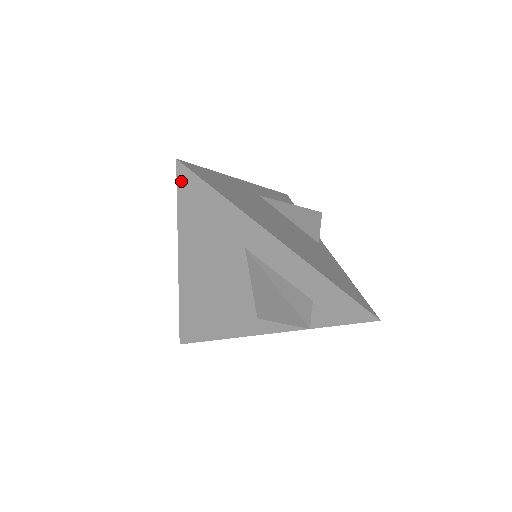
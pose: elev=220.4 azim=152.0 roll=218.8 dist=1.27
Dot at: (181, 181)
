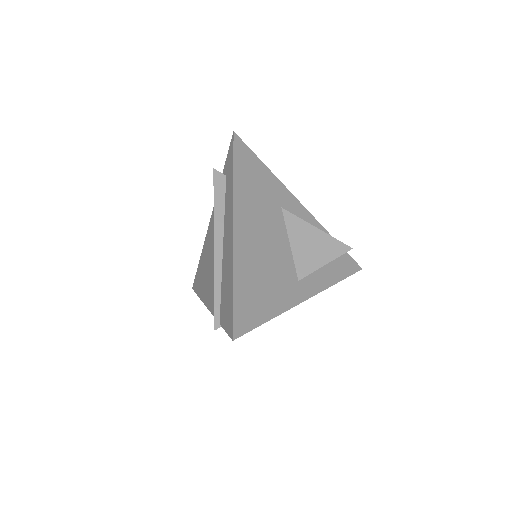
Dot at: (236, 147)
